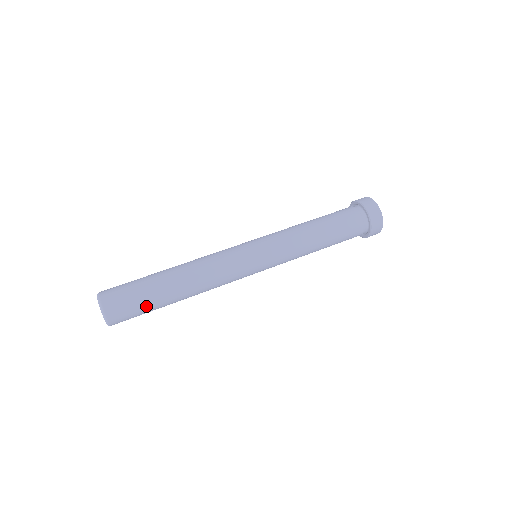
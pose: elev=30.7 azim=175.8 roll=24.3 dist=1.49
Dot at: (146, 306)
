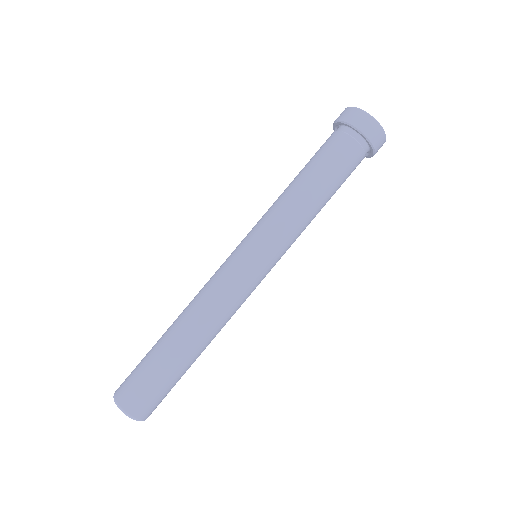
Dot at: (165, 381)
